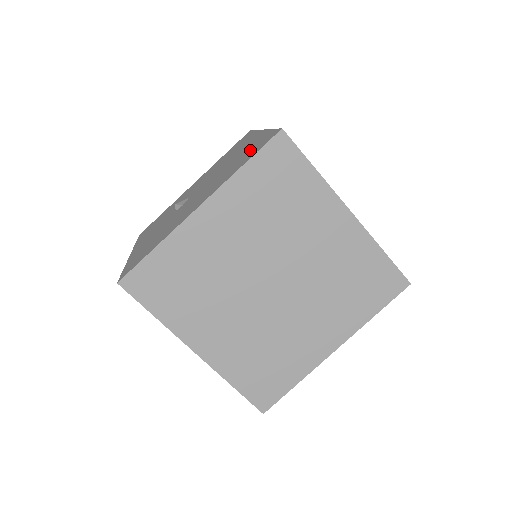
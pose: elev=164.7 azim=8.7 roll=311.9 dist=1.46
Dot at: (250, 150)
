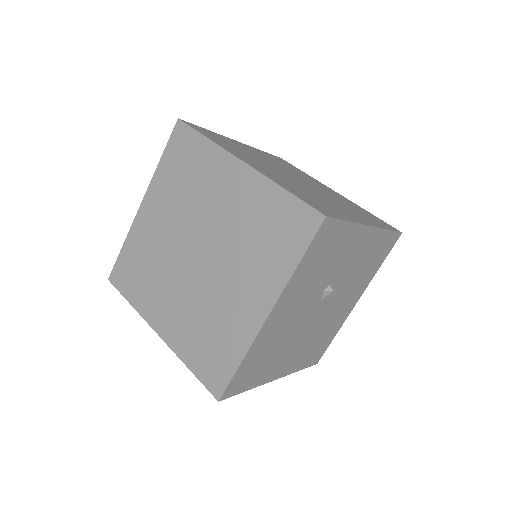
Dot at: occluded
